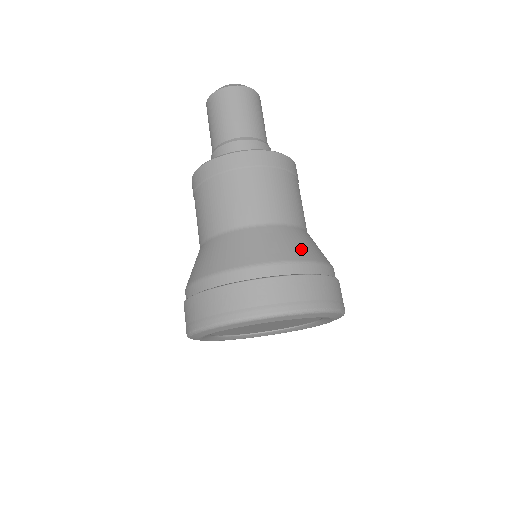
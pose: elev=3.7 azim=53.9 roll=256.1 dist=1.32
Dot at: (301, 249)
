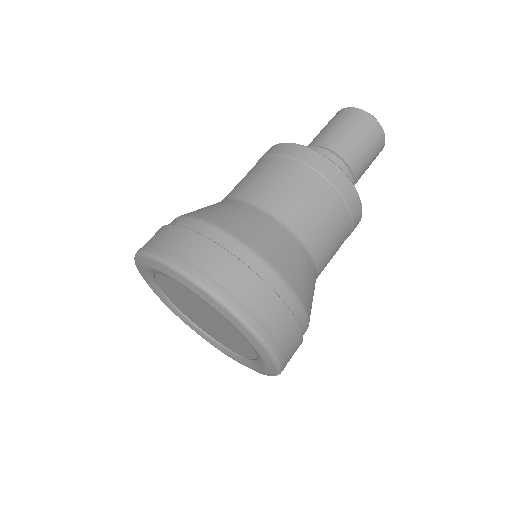
Dot at: occluded
